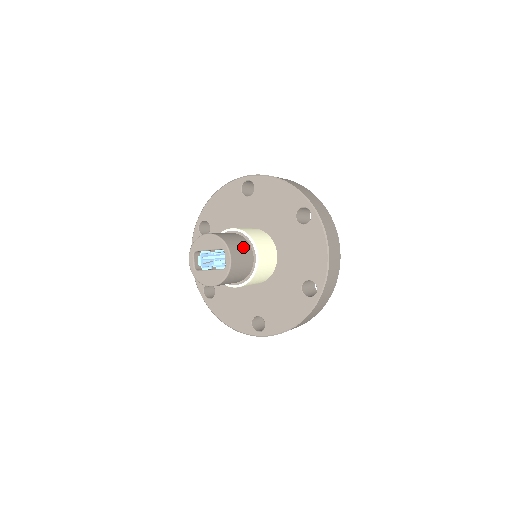
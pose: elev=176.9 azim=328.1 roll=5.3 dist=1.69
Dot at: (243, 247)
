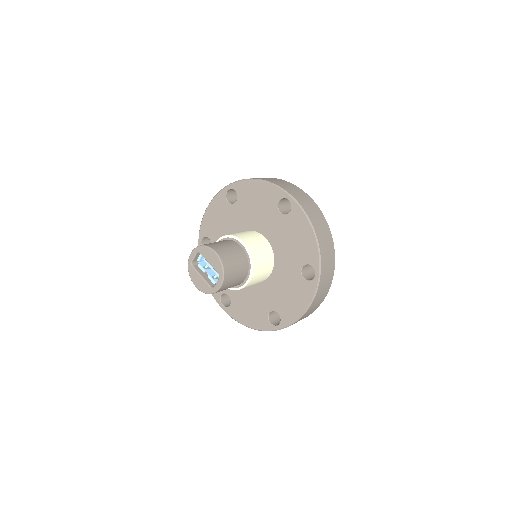
Dot at: (240, 274)
